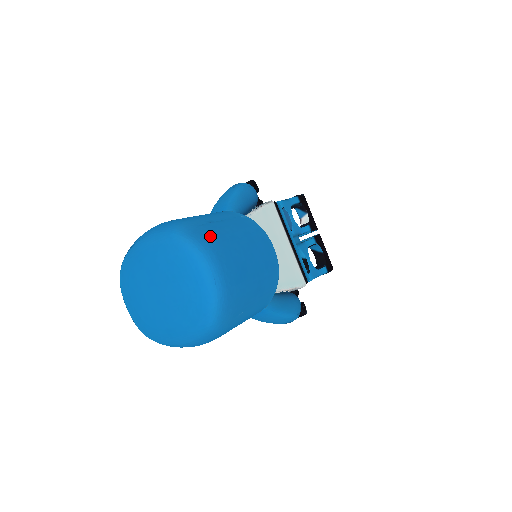
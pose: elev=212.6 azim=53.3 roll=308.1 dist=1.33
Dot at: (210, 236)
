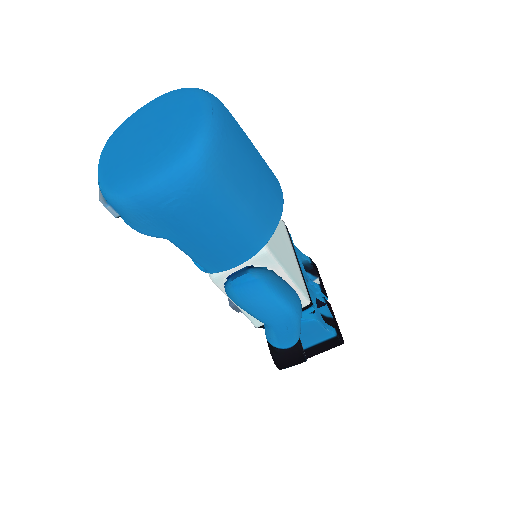
Dot at: occluded
